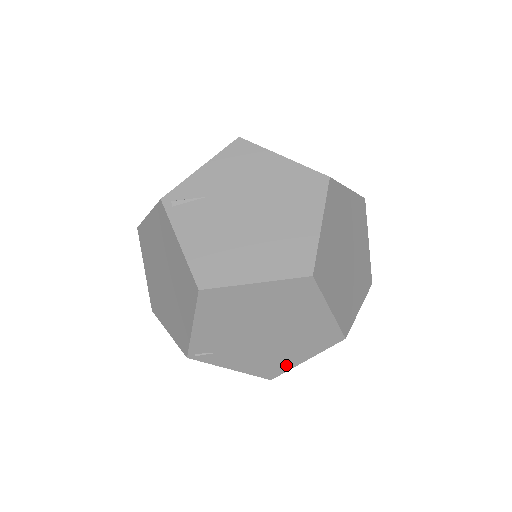
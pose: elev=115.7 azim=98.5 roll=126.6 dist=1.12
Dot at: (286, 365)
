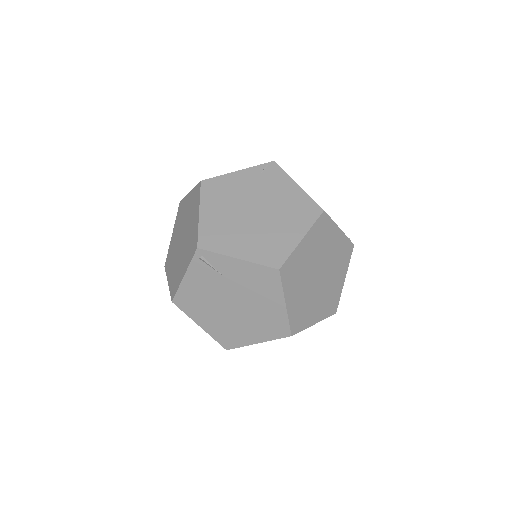
Dot at: occluded
